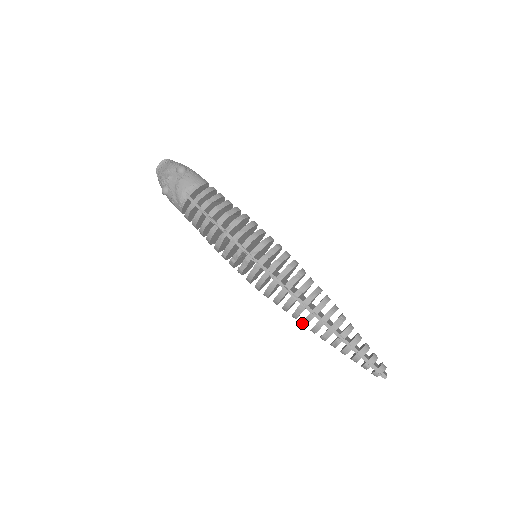
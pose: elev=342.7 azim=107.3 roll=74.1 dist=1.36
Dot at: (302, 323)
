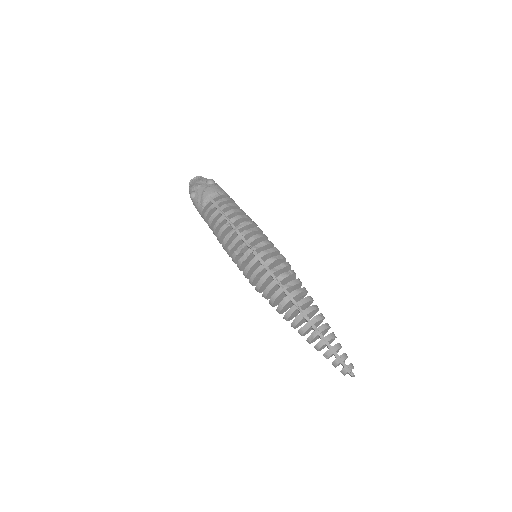
Dot at: (285, 316)
